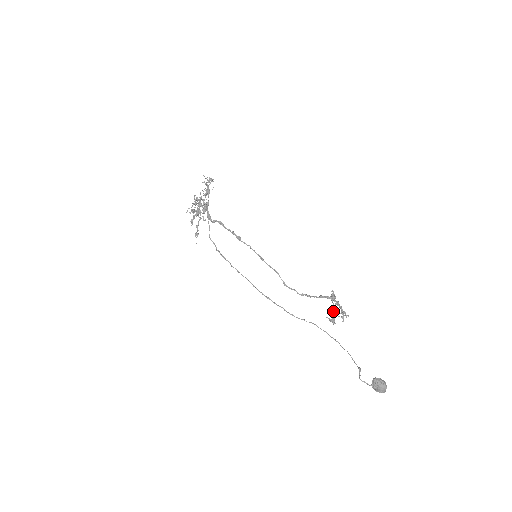
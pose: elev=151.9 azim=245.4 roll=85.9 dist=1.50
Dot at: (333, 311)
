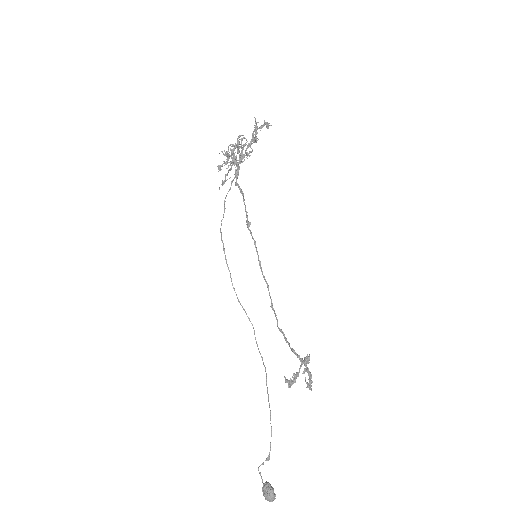
Dot at: occluded
